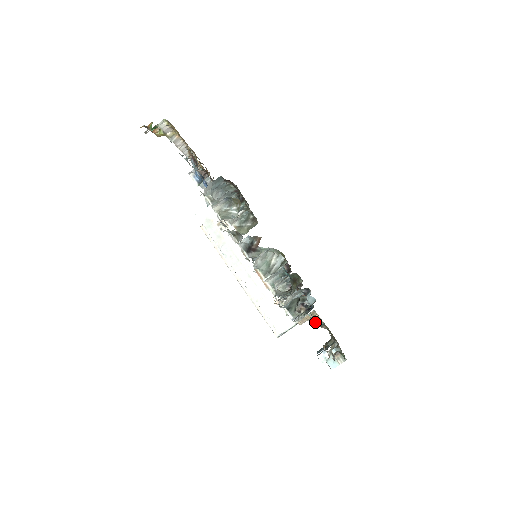
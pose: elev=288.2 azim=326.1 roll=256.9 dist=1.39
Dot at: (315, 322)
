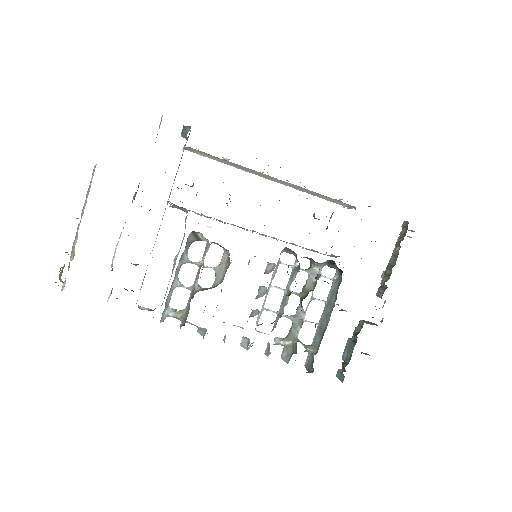
Dot at: occluded
